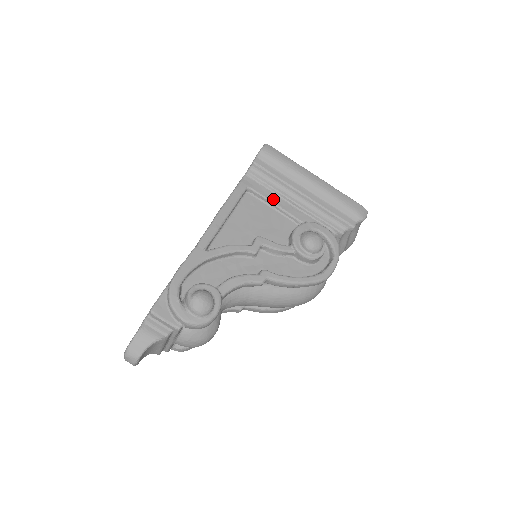
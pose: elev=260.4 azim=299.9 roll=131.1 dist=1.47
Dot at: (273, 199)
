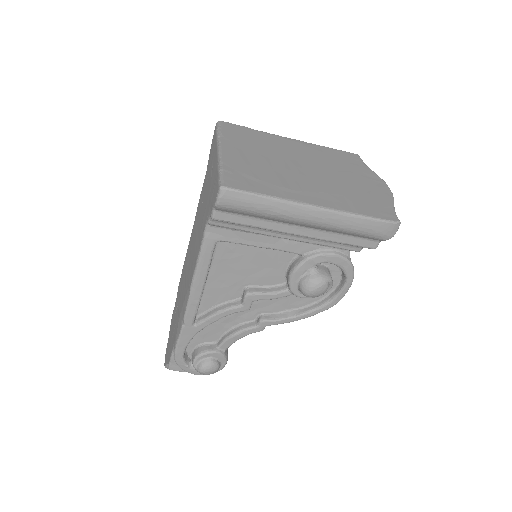
Dot at: (255, 242)
